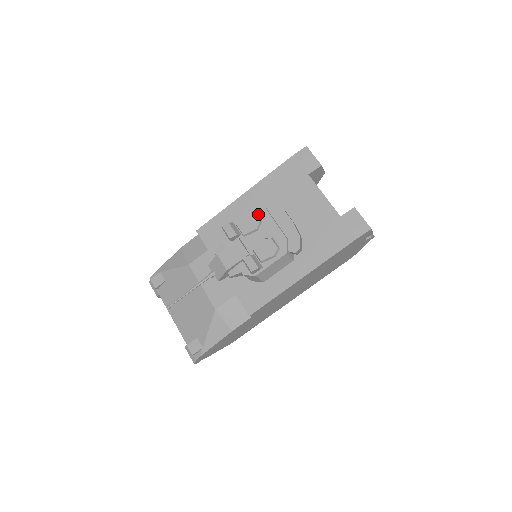
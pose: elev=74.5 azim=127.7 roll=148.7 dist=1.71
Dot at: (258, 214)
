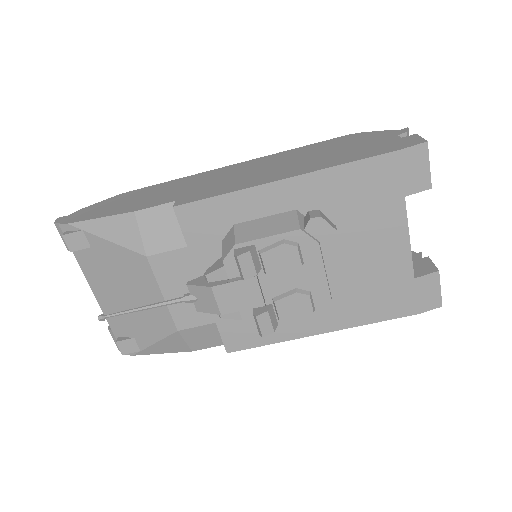
Dot at: (303, 249)
